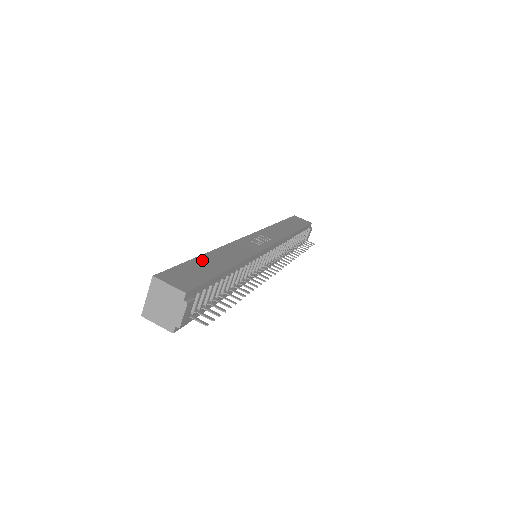
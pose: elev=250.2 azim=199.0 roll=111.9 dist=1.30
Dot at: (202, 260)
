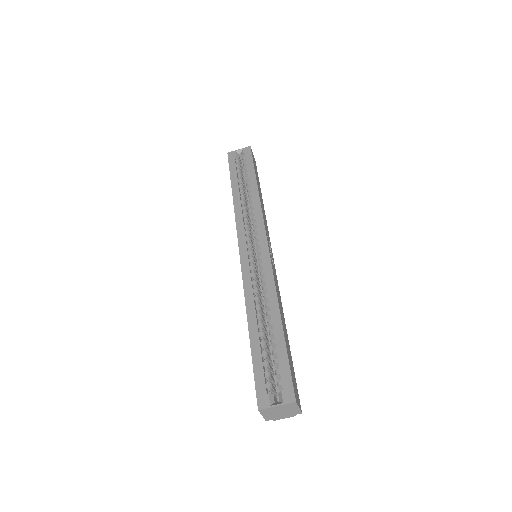
Dot at: (286, 339)
